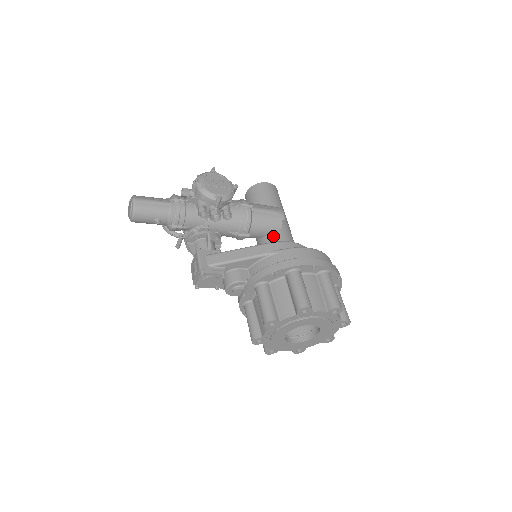
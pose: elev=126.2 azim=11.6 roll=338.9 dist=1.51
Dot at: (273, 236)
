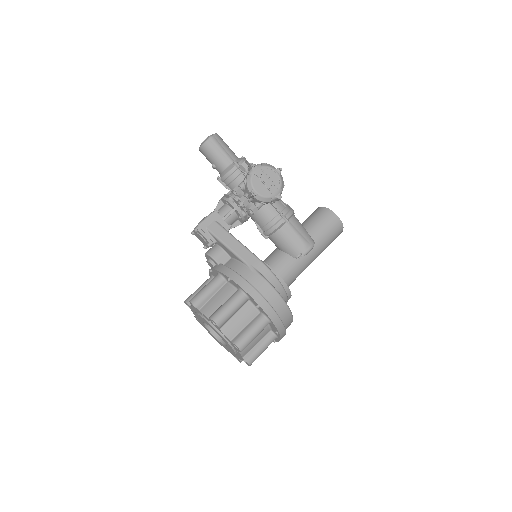
Dot at: (283, 256)
